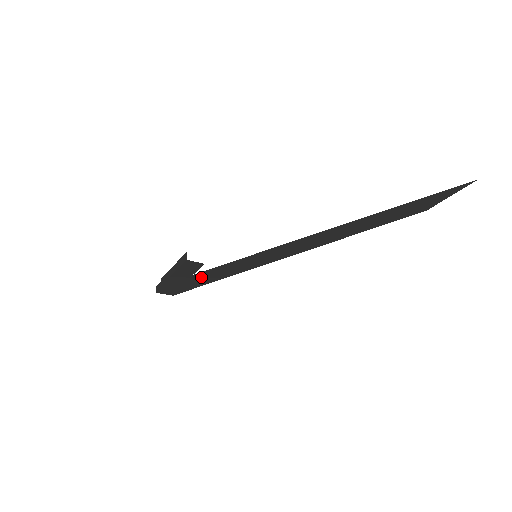
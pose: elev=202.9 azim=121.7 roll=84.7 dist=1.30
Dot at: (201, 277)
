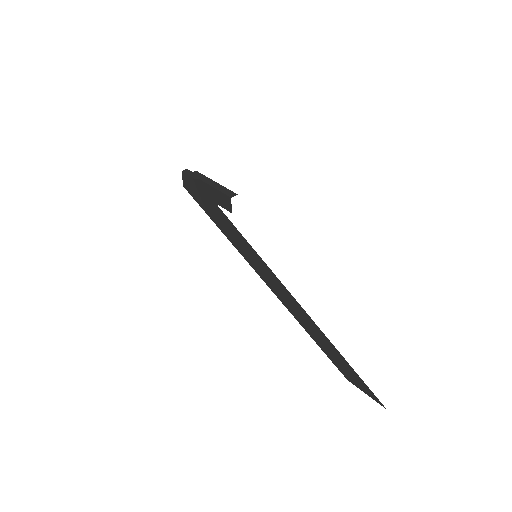
Dot at: (216, 212)
